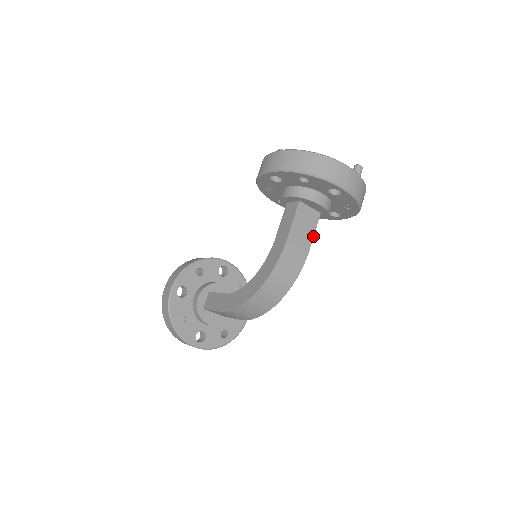
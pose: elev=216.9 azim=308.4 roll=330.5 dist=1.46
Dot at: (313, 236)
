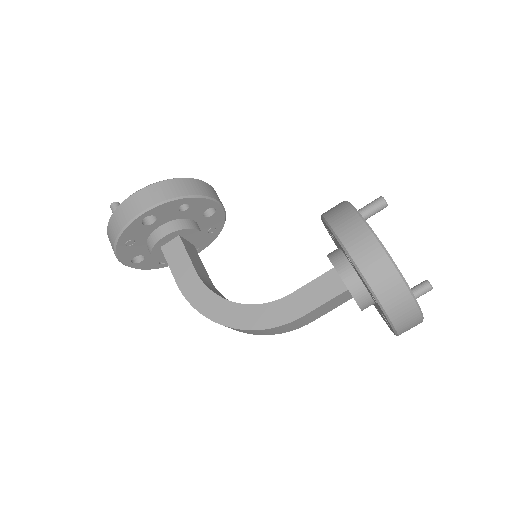
Dot at: (326, 313)
